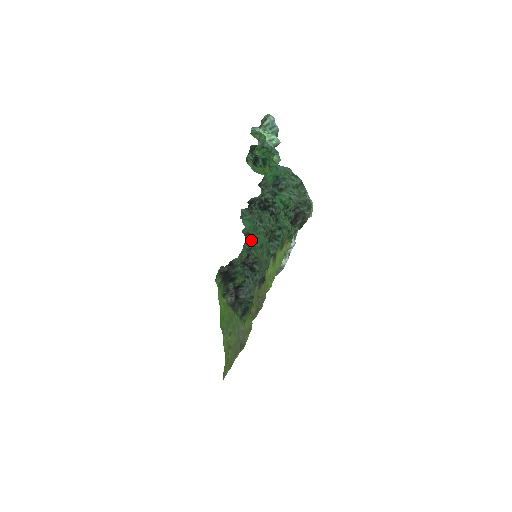
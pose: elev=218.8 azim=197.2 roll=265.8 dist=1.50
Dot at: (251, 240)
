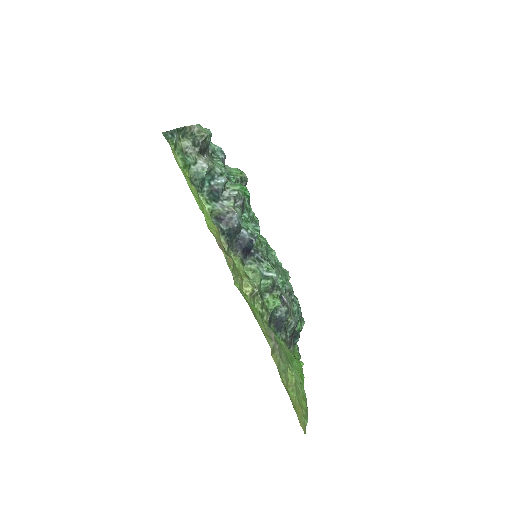
Dot at: occluded
